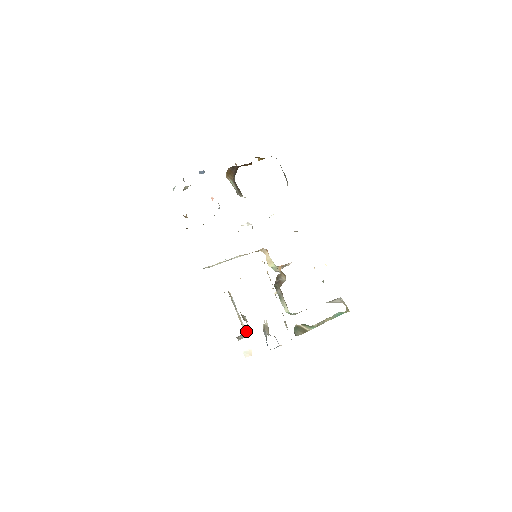
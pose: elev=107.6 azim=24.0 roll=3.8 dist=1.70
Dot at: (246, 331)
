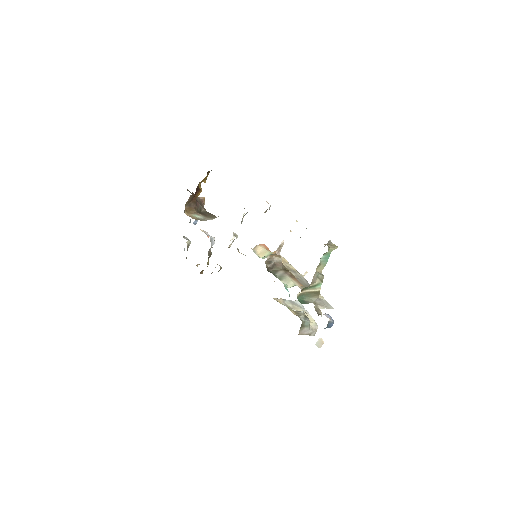
Dot at: (302, 324)
